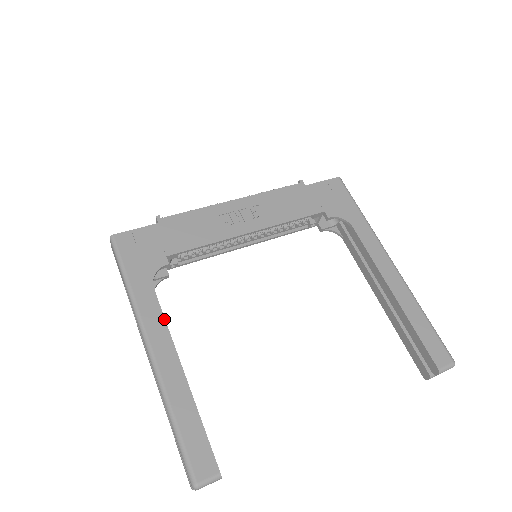
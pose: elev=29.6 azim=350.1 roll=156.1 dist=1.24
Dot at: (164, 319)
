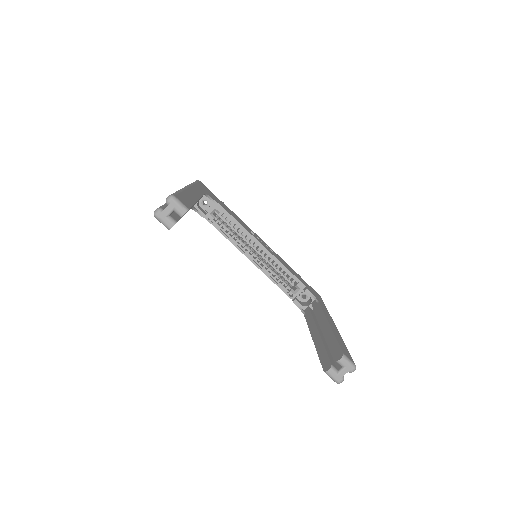
Dot at: (202, 195)
